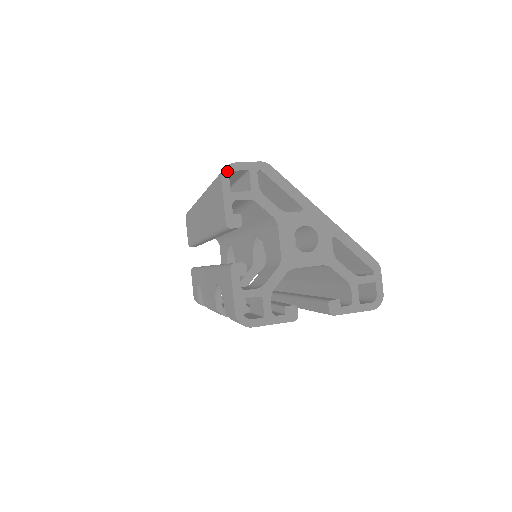
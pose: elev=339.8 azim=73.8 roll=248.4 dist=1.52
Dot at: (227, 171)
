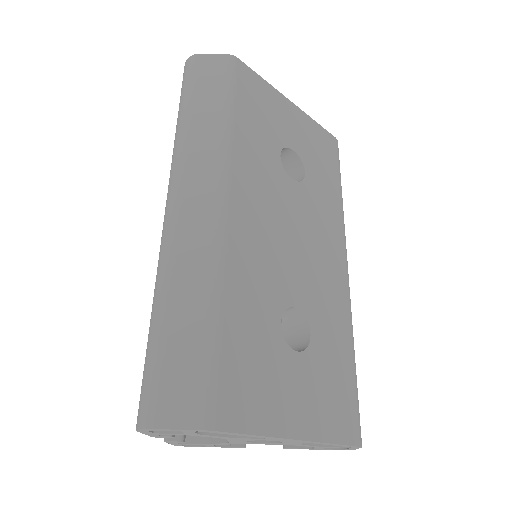
Dot at: (144, 430)
